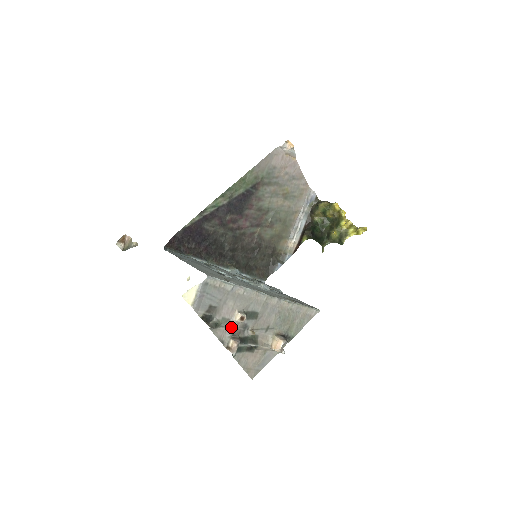
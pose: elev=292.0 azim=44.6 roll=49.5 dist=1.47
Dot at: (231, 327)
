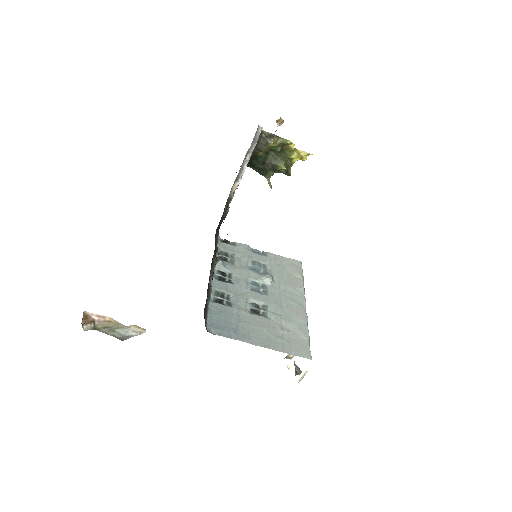
Dot at: occluded
